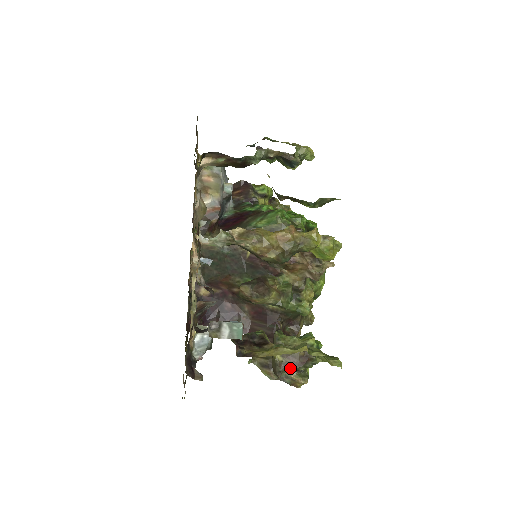
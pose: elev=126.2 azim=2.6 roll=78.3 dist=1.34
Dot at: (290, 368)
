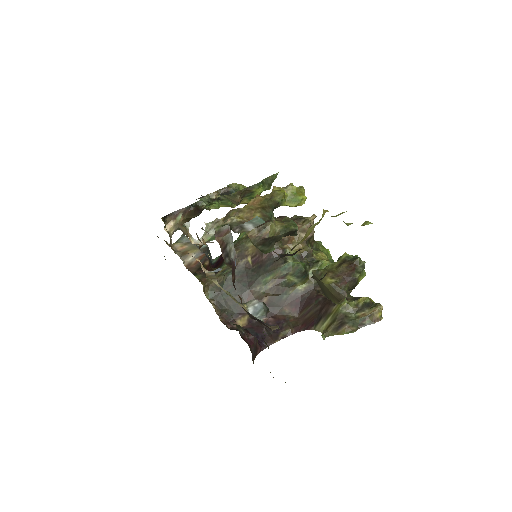
Dot at: (347, 282)
